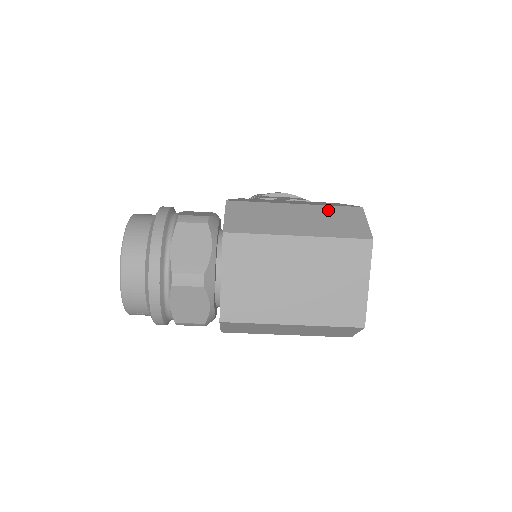
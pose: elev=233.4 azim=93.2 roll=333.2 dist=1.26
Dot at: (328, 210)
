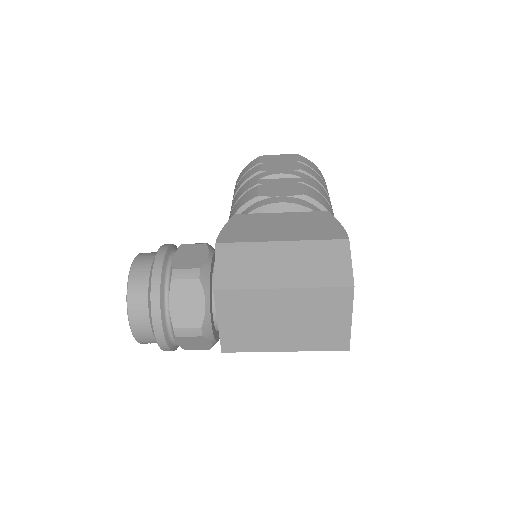
Dot at: (314, 248)
